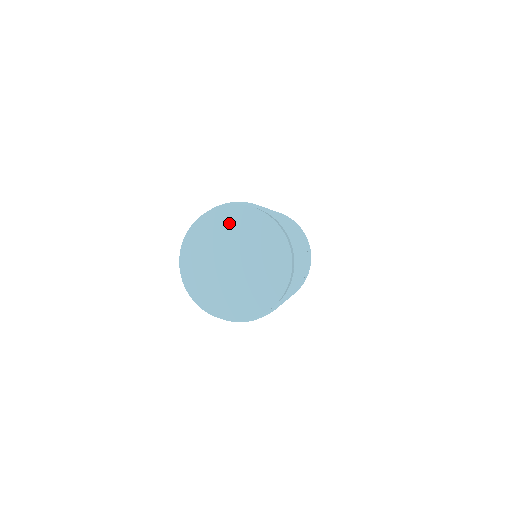
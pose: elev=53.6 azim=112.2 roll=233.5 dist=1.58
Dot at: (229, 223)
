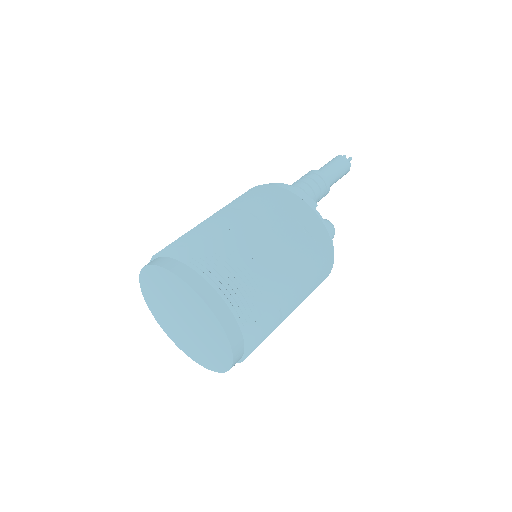
Dot at: (160, 283)
